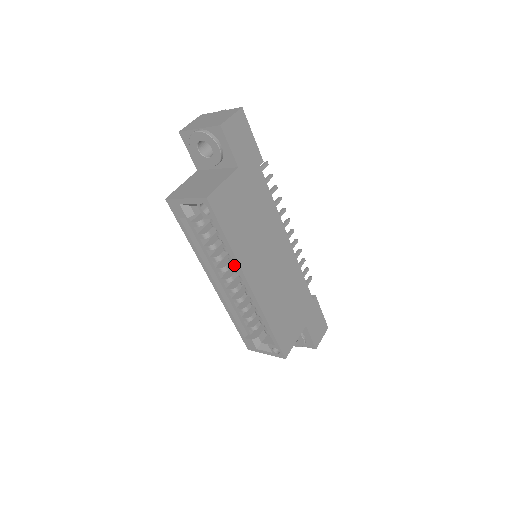
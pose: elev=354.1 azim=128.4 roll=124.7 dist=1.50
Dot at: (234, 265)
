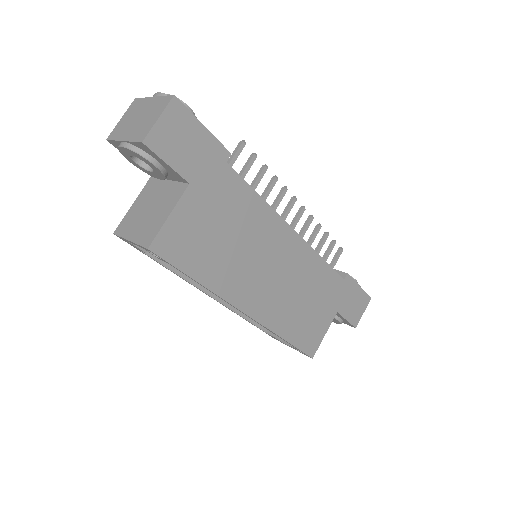
Dot at: occluded
